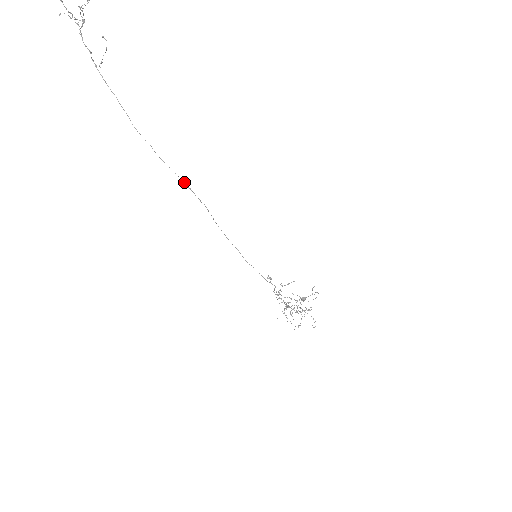
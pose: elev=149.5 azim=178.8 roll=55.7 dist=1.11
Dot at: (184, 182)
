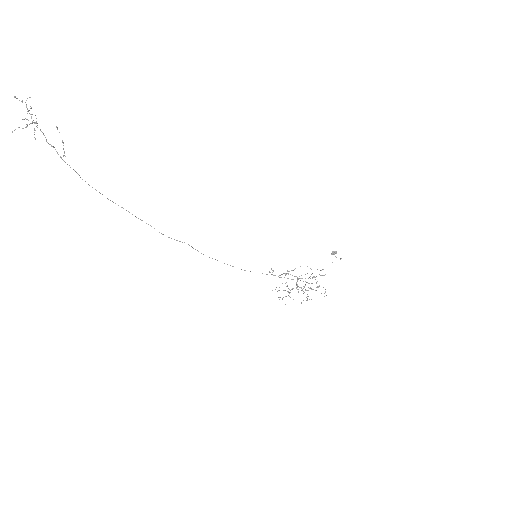
Dot at: (162, 234)
